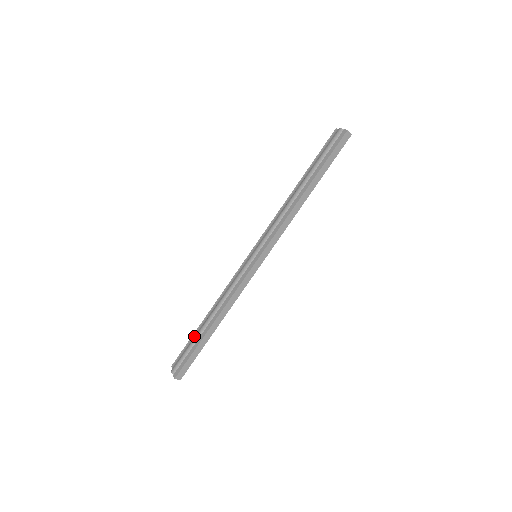
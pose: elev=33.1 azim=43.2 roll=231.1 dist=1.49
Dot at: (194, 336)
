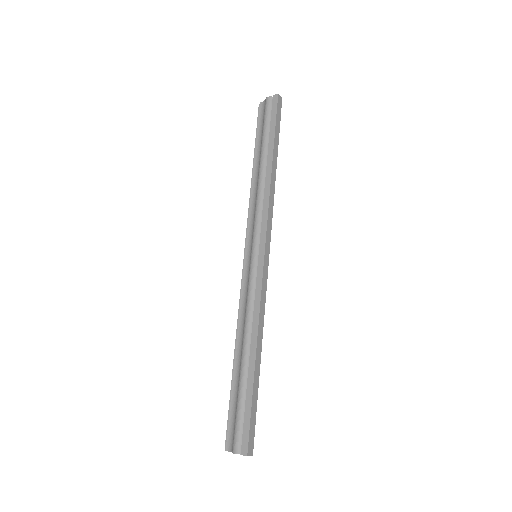
Dot at: (235, 391)
